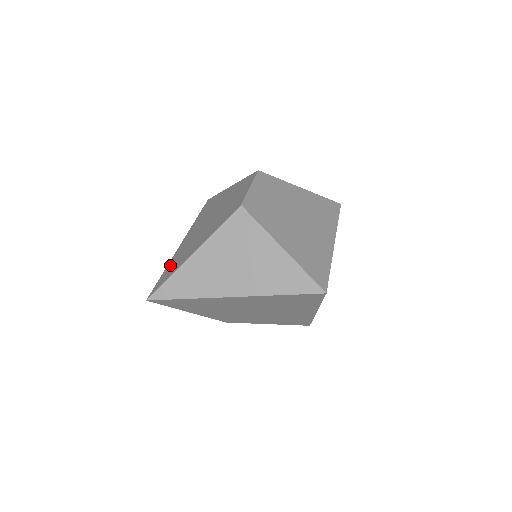
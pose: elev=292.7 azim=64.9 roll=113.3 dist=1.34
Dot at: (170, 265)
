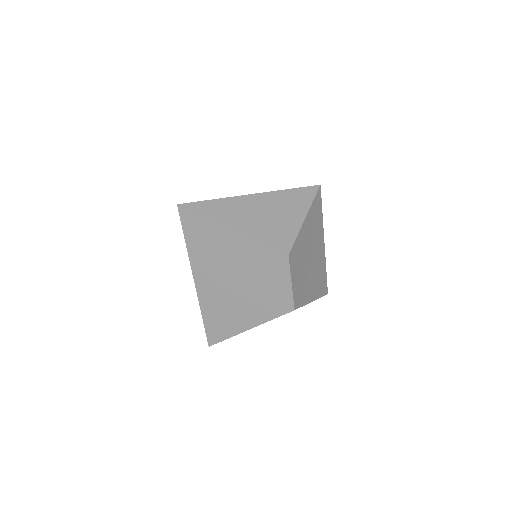
Dot at: (210, 317)
